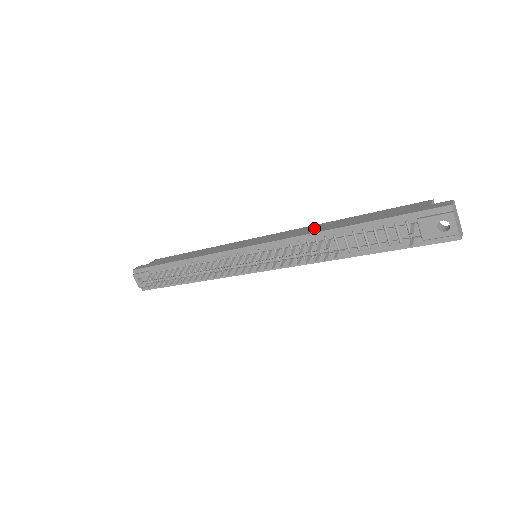
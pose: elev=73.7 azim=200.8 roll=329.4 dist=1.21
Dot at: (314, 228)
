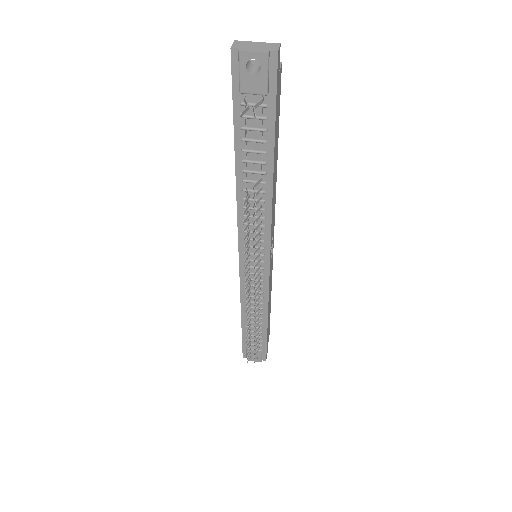
Dot at: occluded
